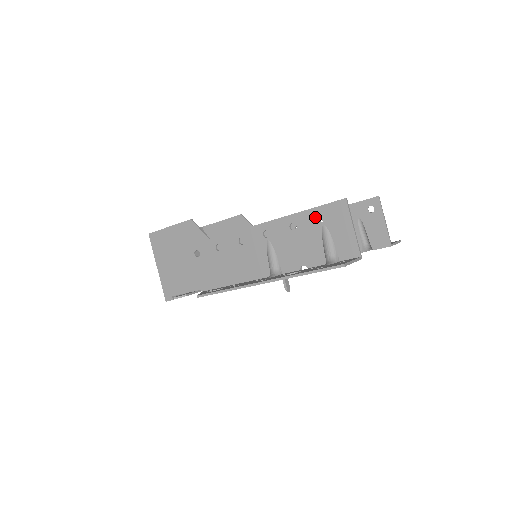
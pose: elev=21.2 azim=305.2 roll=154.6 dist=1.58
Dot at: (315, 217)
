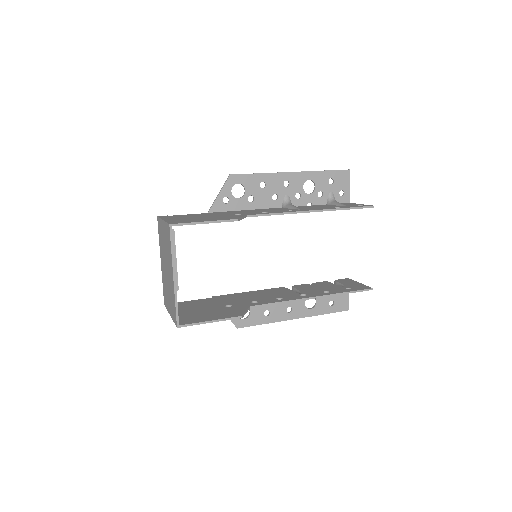
Dot at: occluded
